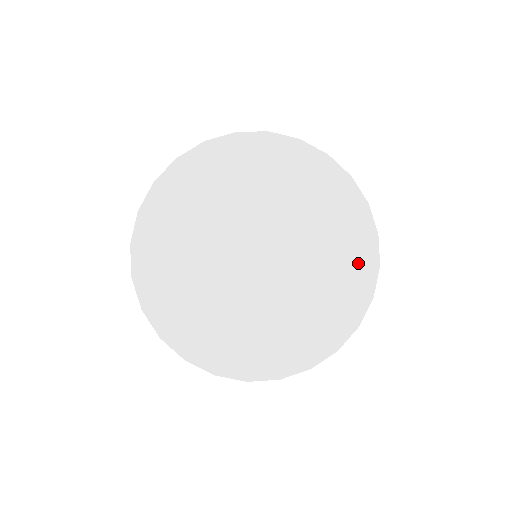
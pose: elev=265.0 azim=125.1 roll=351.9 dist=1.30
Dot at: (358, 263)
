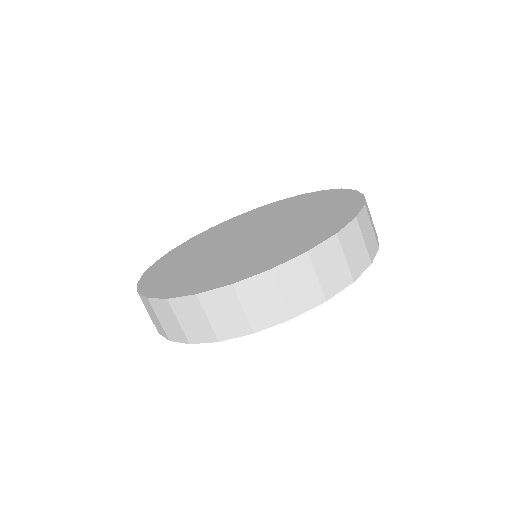
Dot at: (310, 198)
